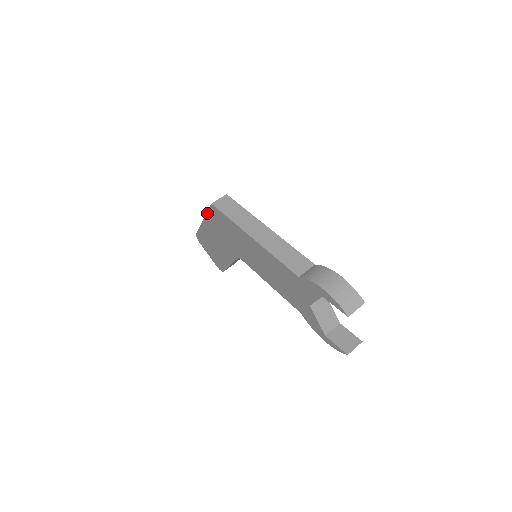
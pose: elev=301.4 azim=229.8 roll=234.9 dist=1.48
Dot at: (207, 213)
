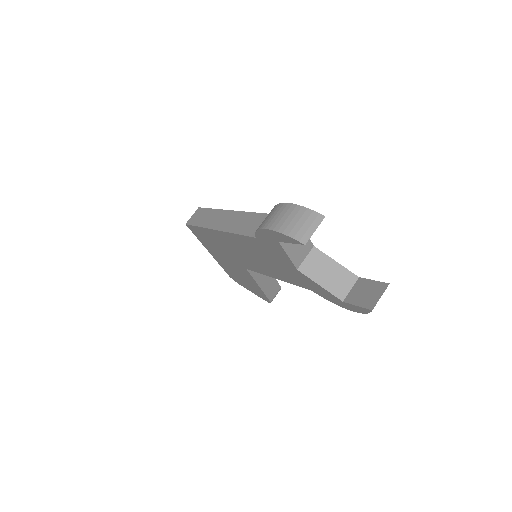
Dot at: (199, 240)
